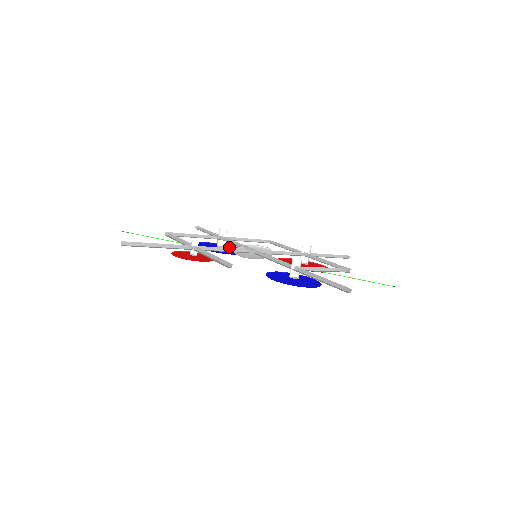
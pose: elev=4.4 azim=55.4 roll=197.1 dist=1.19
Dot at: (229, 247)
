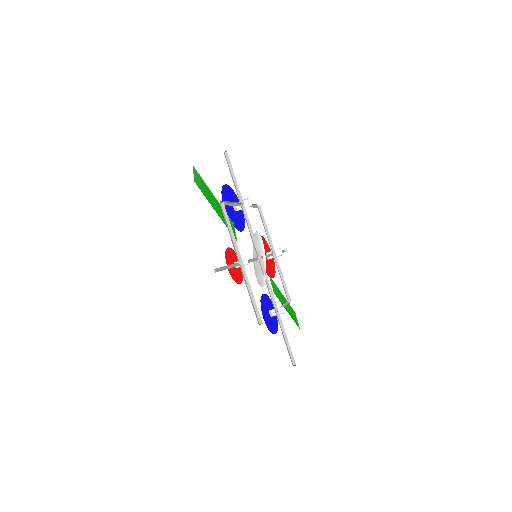
Dot at: (236, 200)
